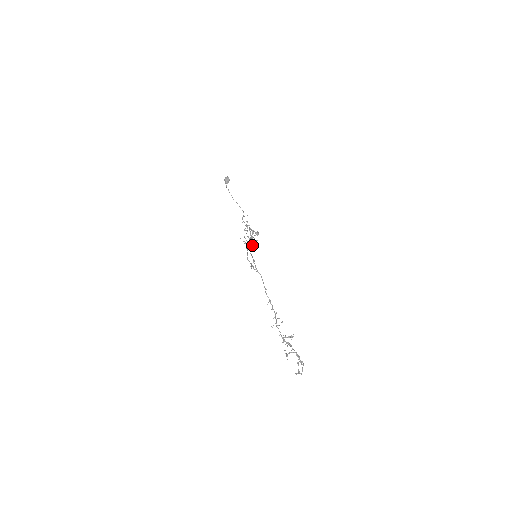
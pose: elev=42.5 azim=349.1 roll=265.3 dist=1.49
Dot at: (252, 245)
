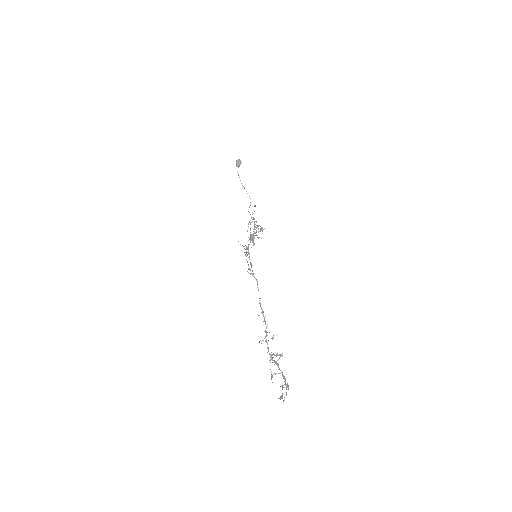
Dot at: (253, 243)
